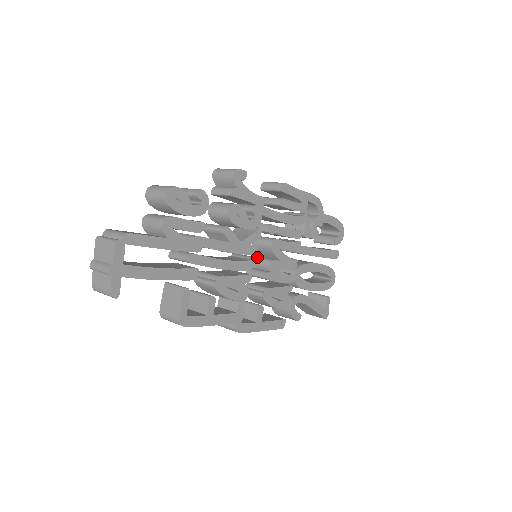
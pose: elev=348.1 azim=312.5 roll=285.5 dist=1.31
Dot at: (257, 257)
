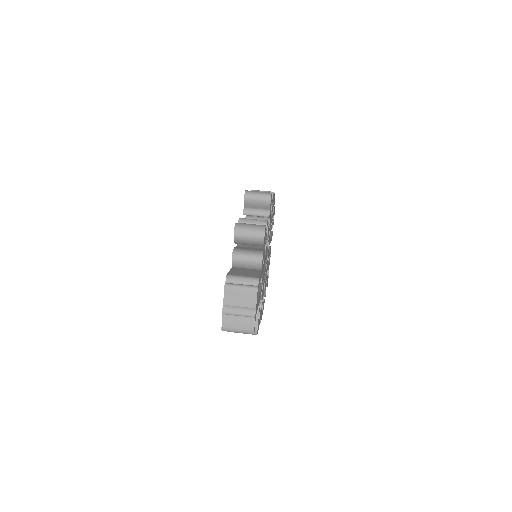
Dot at: occluded
